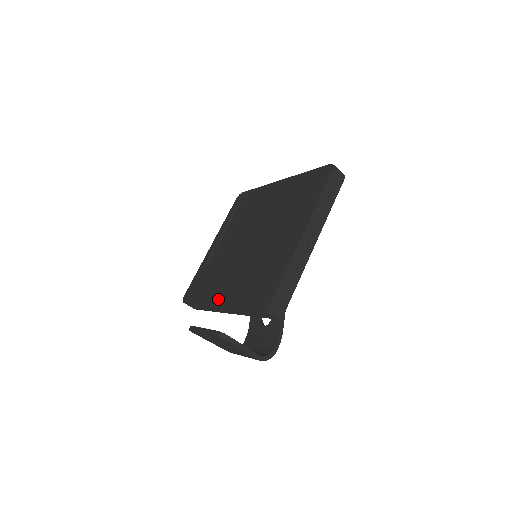
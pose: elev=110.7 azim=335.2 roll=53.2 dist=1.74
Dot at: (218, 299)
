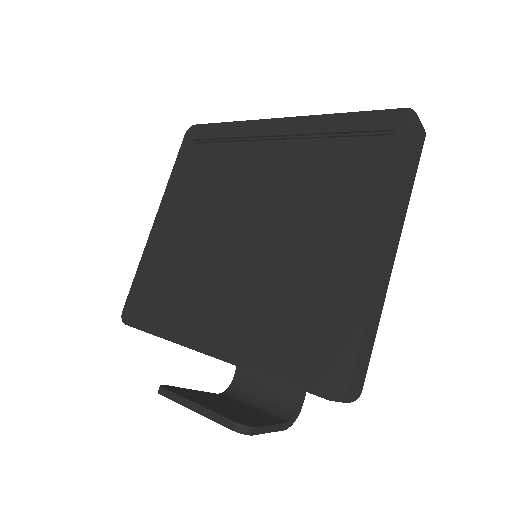
Dot at: (207, 342)
